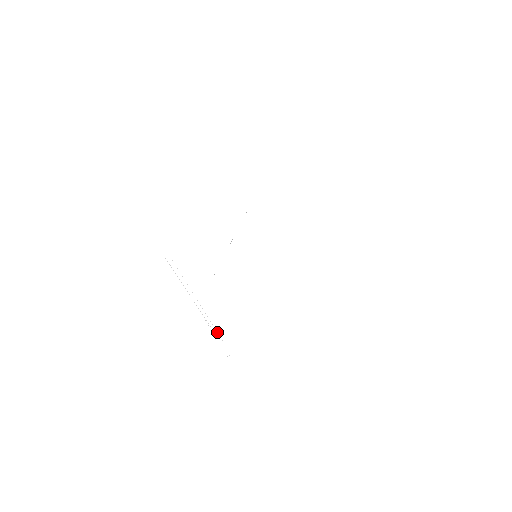
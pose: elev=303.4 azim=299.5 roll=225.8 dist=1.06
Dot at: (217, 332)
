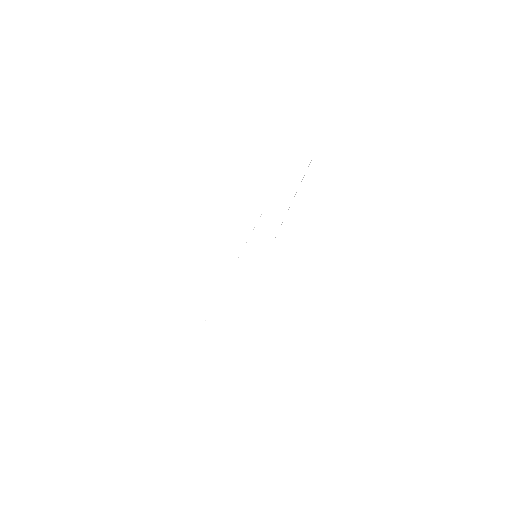
Dot at: (226, 280)
